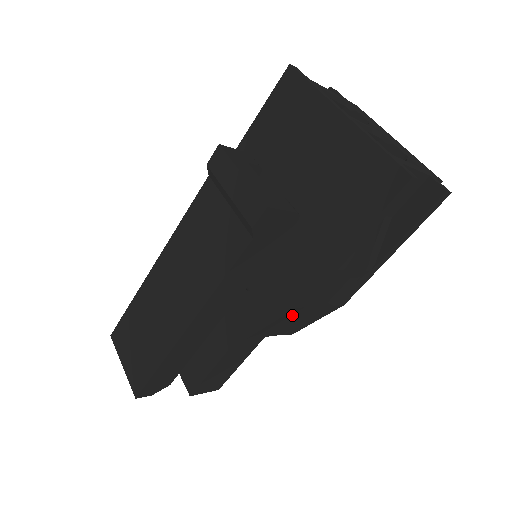
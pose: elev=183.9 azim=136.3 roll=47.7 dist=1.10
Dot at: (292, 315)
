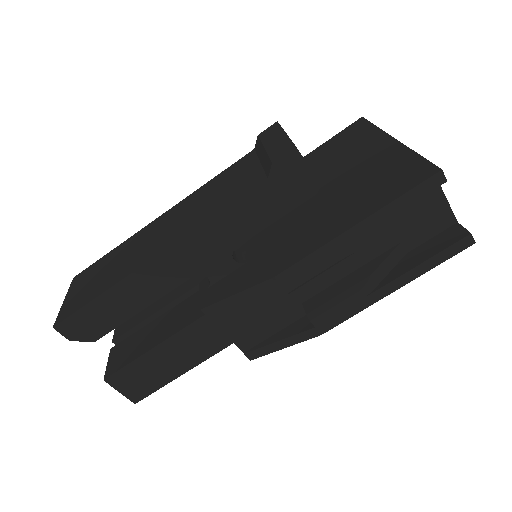
Dot at: (262, 321)
